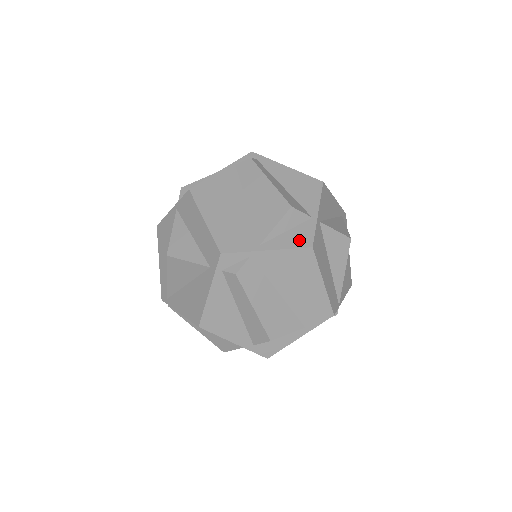
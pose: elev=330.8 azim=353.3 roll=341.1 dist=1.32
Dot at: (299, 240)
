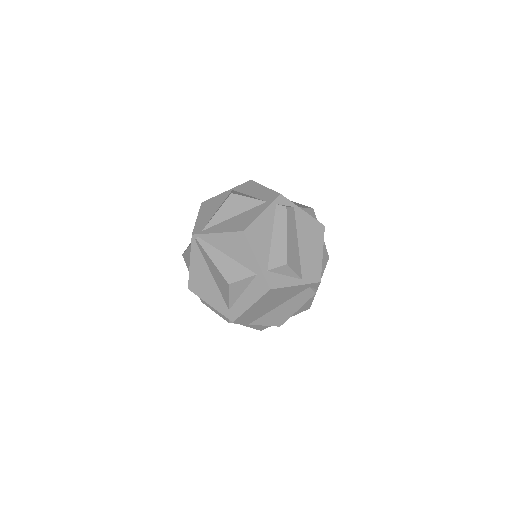
Dot at: occluded
